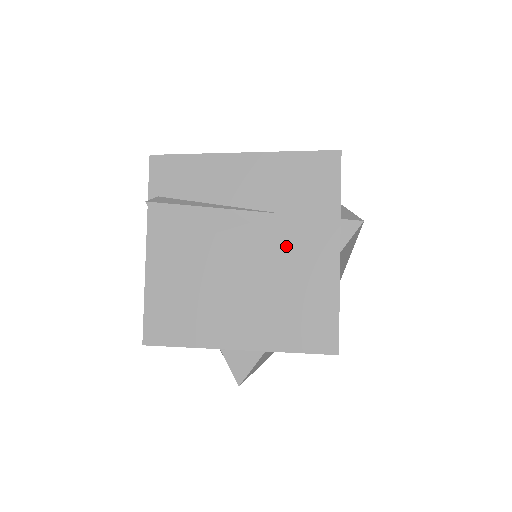
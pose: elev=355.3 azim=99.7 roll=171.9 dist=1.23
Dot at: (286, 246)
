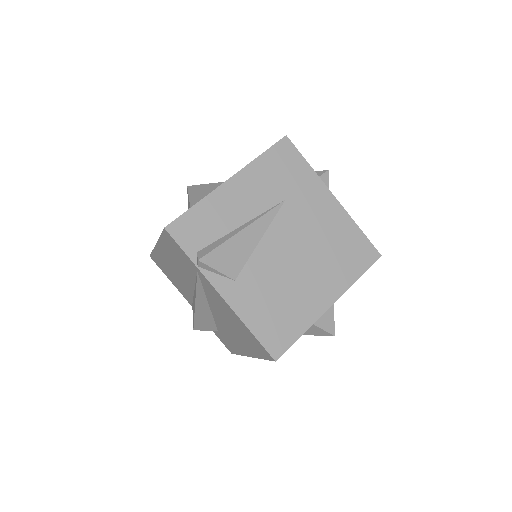
Dot at: (305, 217)
